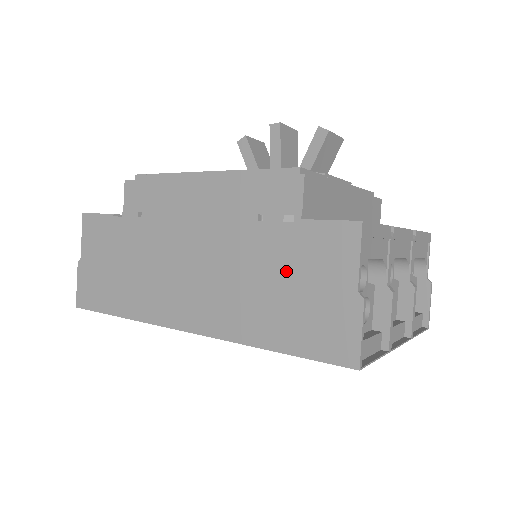
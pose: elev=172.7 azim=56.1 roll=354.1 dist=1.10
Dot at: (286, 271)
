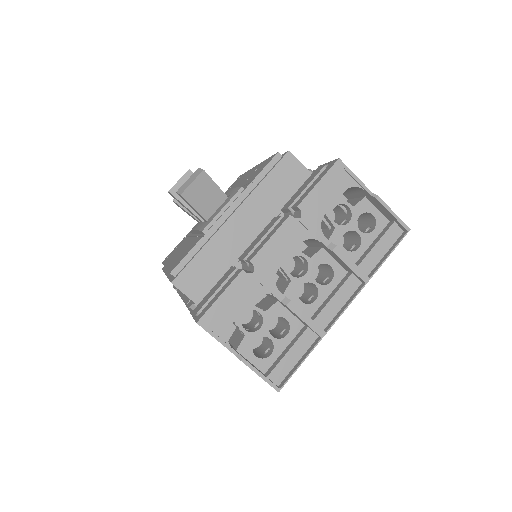
Dot at: occluded
